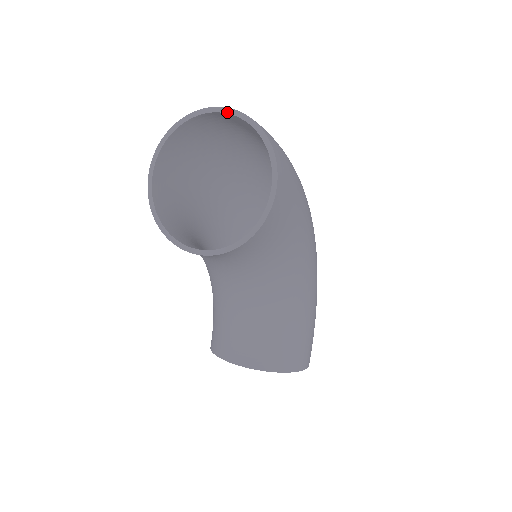
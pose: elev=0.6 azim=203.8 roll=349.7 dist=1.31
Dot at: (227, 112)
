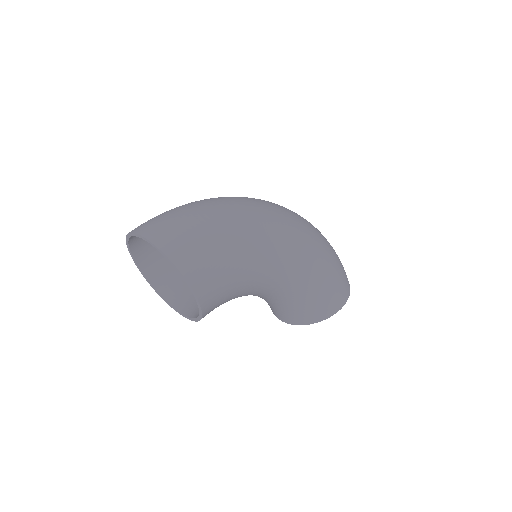
Dot at: (142, 238)
